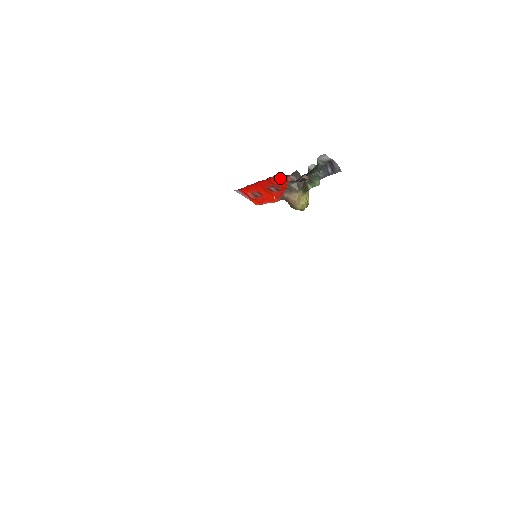
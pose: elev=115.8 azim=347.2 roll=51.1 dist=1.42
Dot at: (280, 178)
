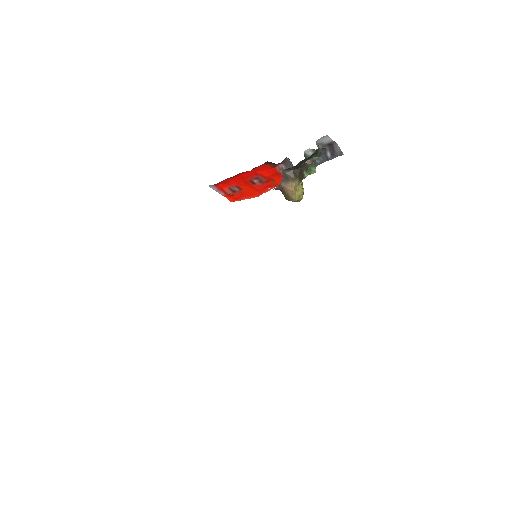
Dot at: (268, 167)
